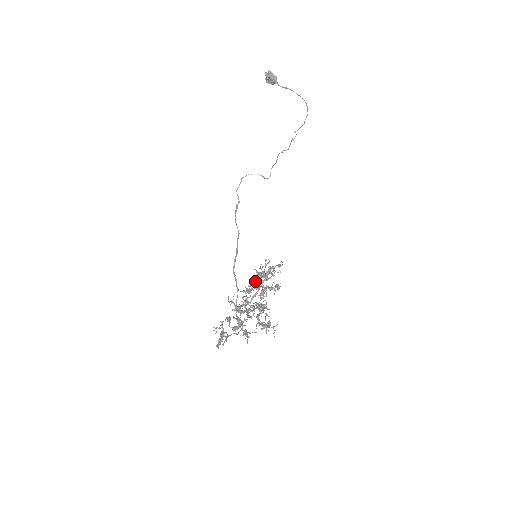
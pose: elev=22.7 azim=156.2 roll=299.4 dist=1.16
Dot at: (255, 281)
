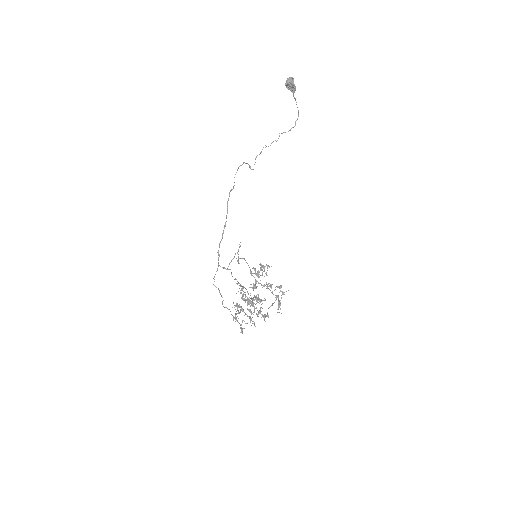
Dot at: occluded
